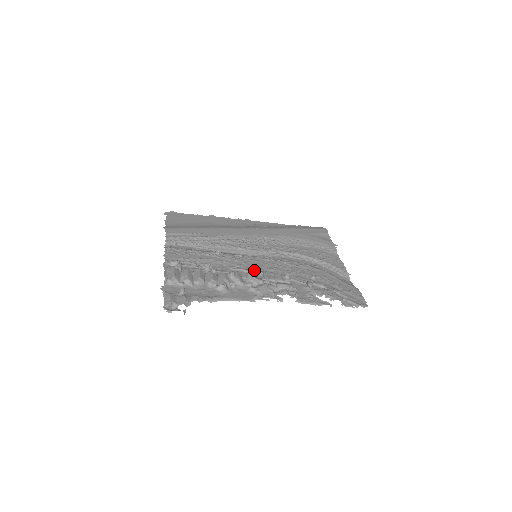
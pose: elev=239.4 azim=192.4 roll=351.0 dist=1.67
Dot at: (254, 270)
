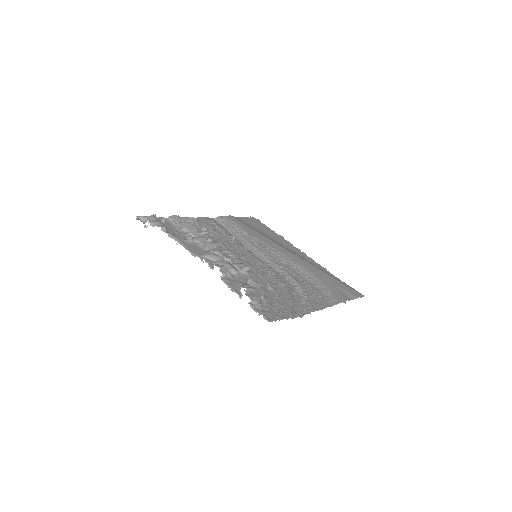
Dot at: (235, 255)
